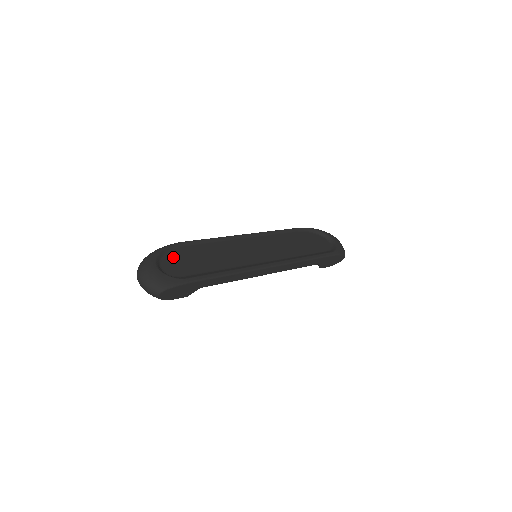
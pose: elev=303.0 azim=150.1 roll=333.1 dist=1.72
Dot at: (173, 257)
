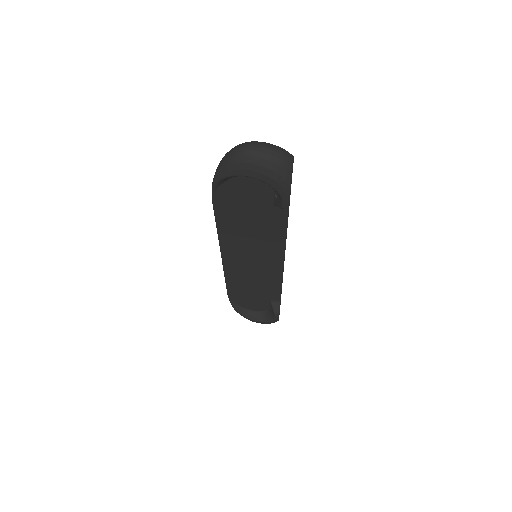
Dot at: occluded
